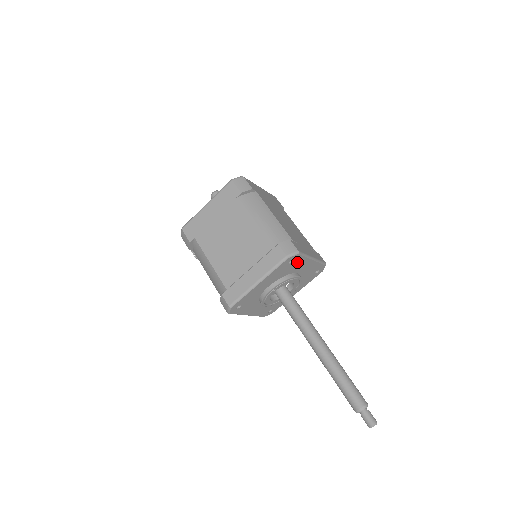
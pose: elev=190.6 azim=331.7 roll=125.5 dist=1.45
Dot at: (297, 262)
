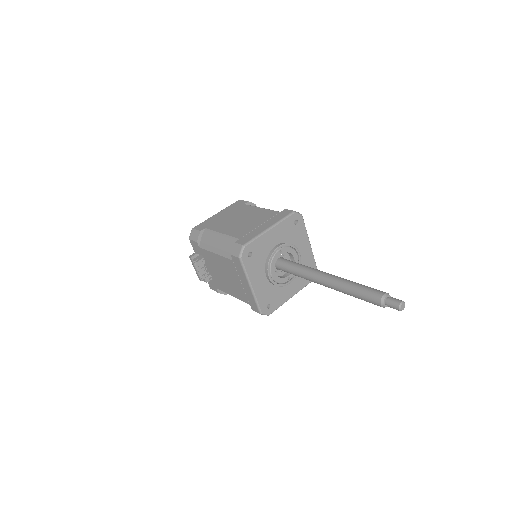
Dot at: (299, 230)
